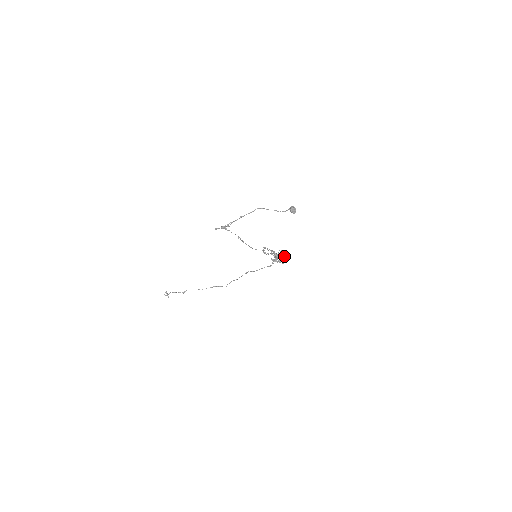
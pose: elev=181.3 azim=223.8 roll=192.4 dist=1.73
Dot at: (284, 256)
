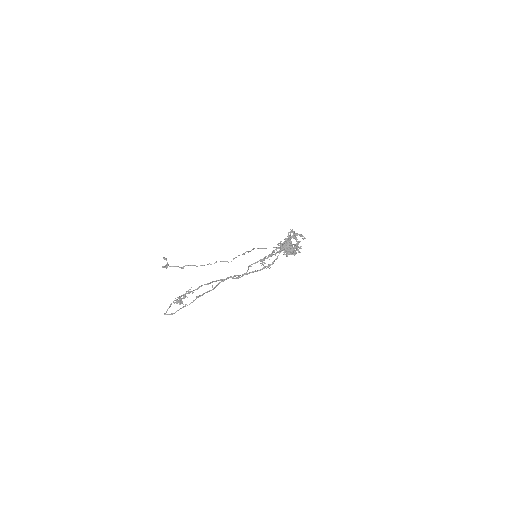
Dot at: (299, 242)
